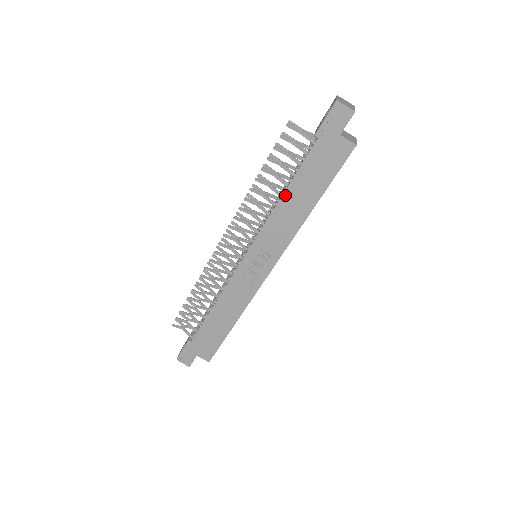
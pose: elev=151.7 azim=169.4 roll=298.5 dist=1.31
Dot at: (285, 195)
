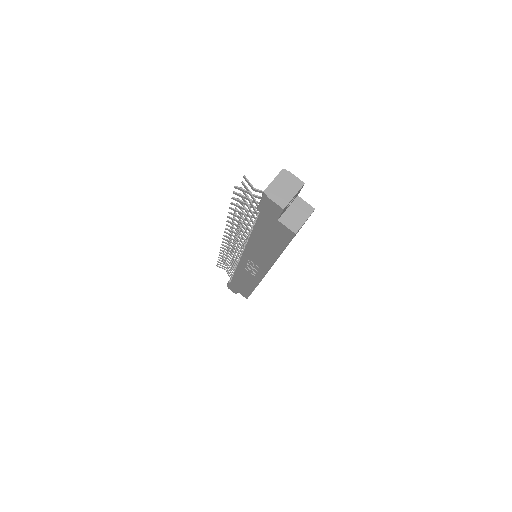
Dot at: (252, 238)
